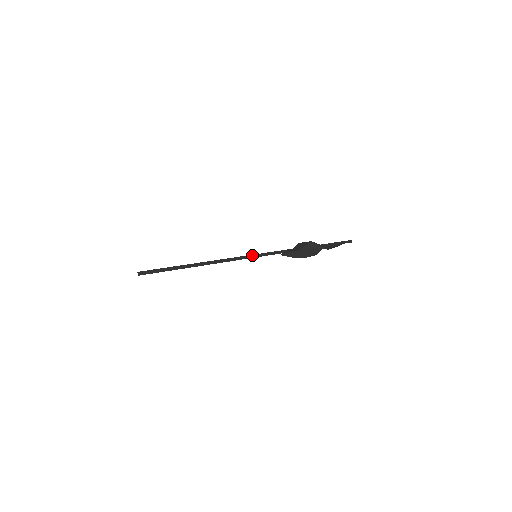
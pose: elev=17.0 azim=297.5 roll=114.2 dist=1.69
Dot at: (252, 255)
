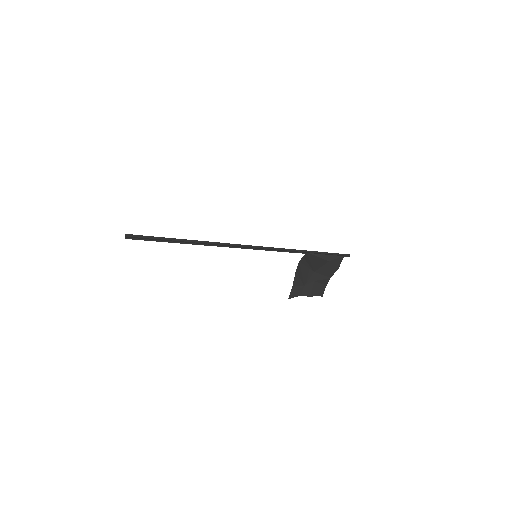
Dot at: (250, 248)
